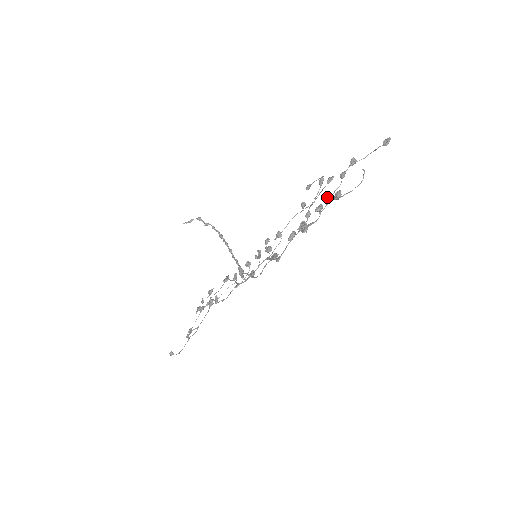
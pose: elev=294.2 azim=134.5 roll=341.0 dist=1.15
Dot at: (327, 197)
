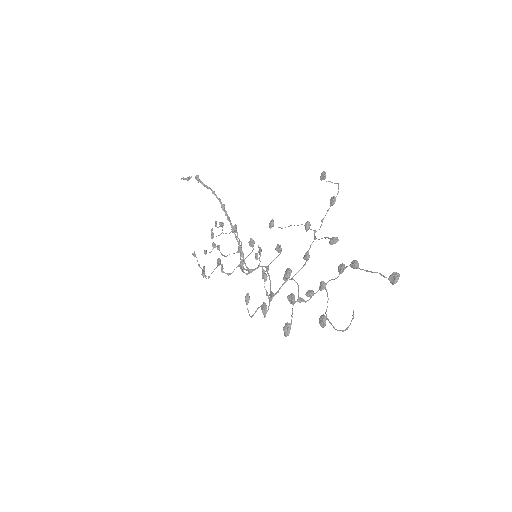
Dot at: (321, 281)
